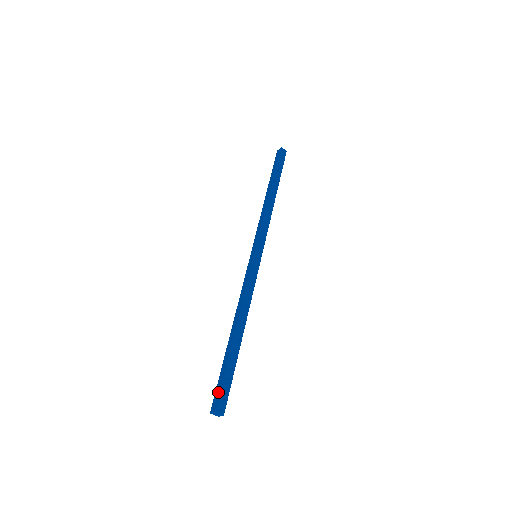
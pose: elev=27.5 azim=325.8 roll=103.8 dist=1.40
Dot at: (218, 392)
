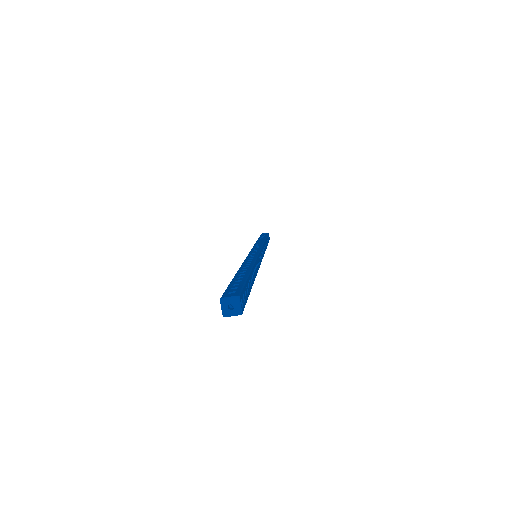
Dot at: (238, 287)
